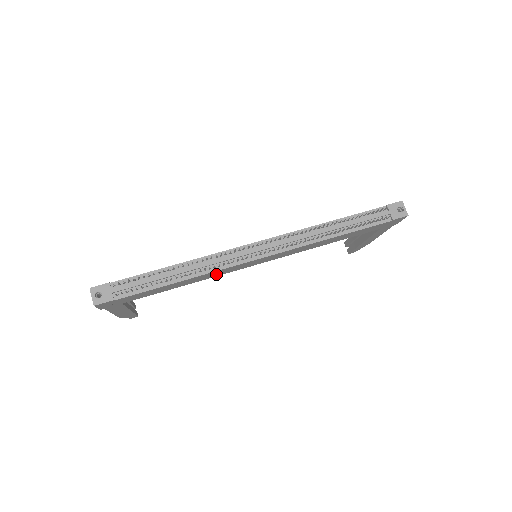
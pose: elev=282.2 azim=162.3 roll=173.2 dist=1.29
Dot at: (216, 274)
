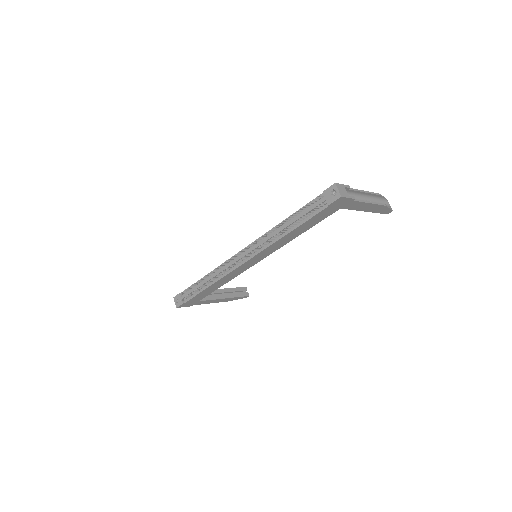
Dot at: (233, 276)
